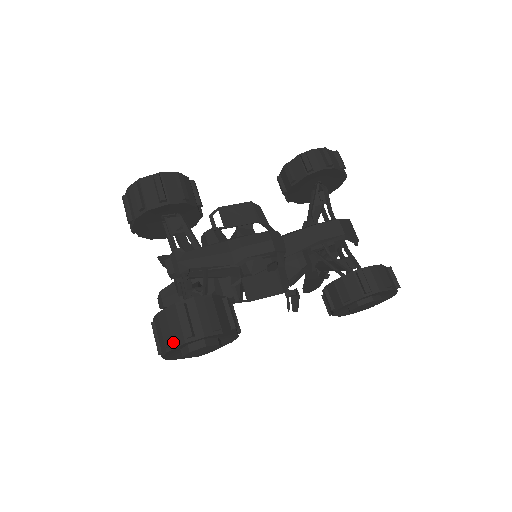
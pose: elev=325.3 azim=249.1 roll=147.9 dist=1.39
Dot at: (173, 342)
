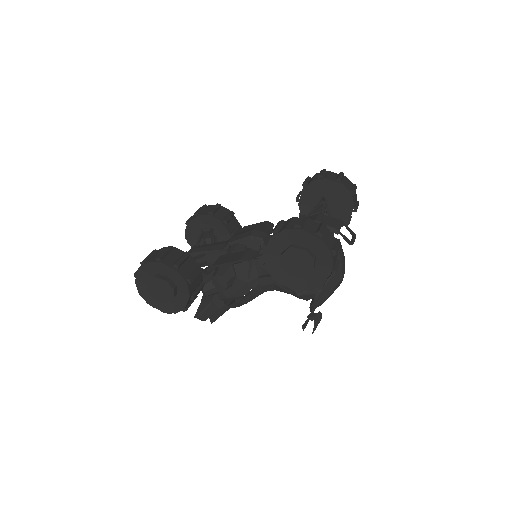
Dot at: occluded
